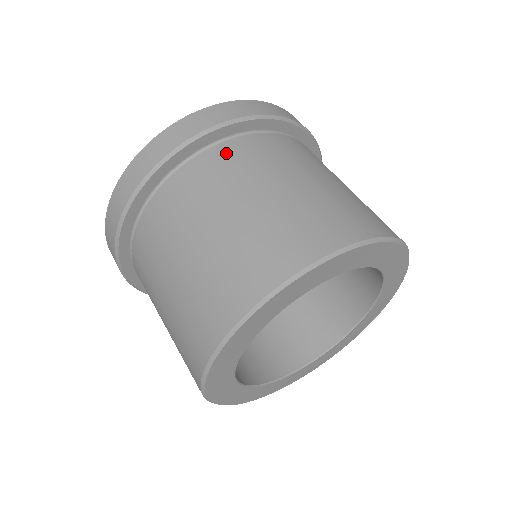
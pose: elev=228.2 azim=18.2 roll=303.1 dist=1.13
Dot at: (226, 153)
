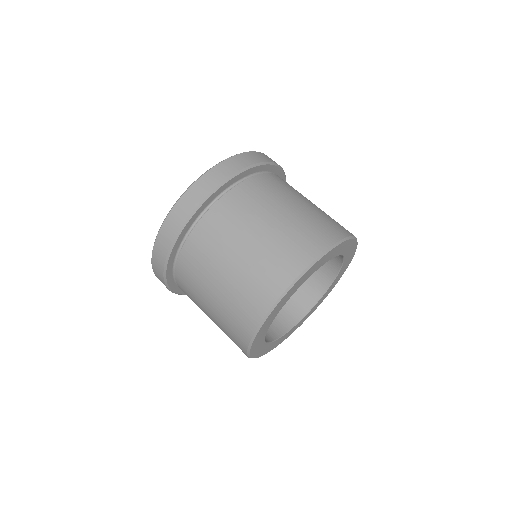
Dot at: (264, 181)
